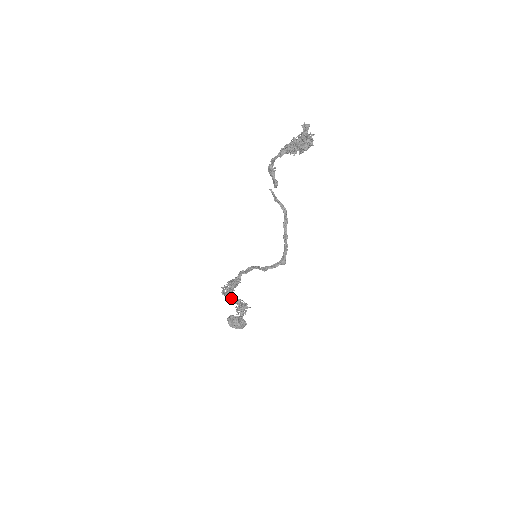
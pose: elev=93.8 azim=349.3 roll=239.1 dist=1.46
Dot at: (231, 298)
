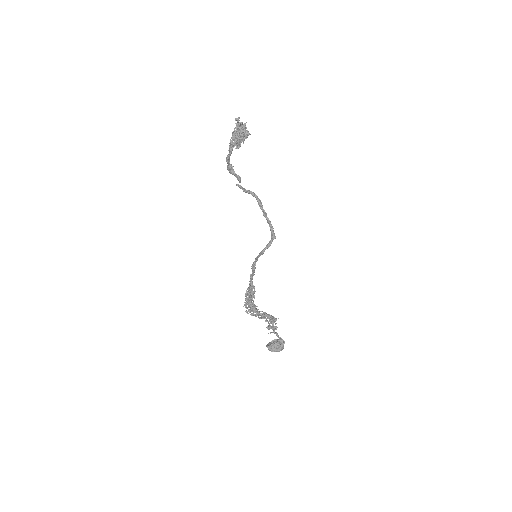
Dot at: (255, 311)
